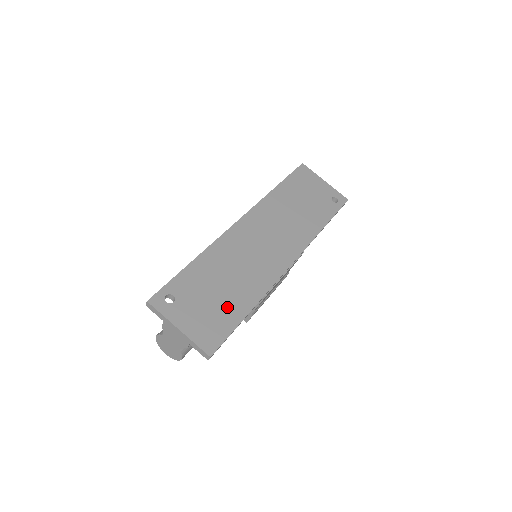
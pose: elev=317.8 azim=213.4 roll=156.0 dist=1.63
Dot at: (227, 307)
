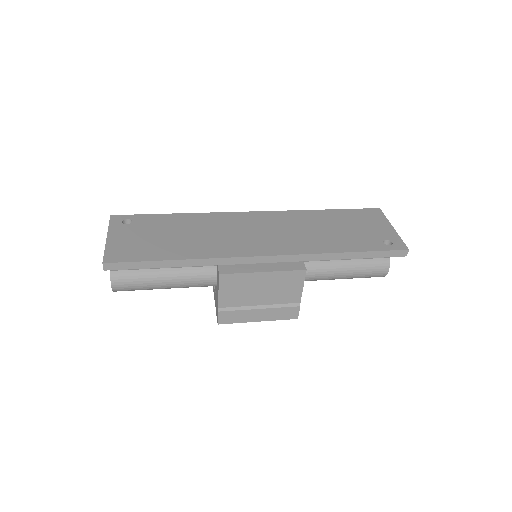
Dot at: (161, 247)
